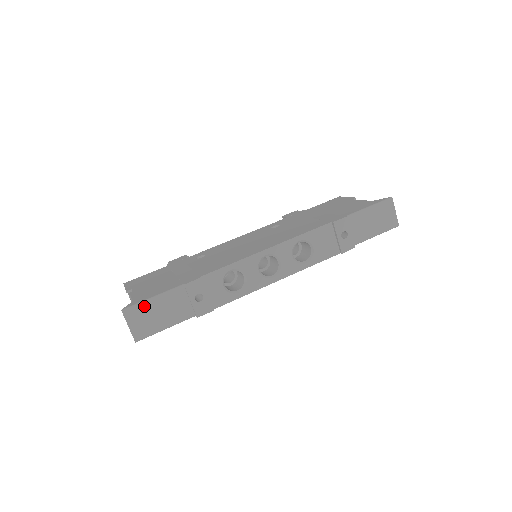
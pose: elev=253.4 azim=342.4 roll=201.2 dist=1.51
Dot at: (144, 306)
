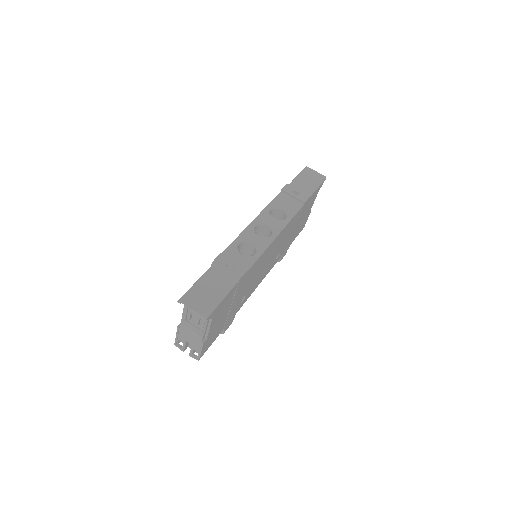
Dot at: (193, 290)
